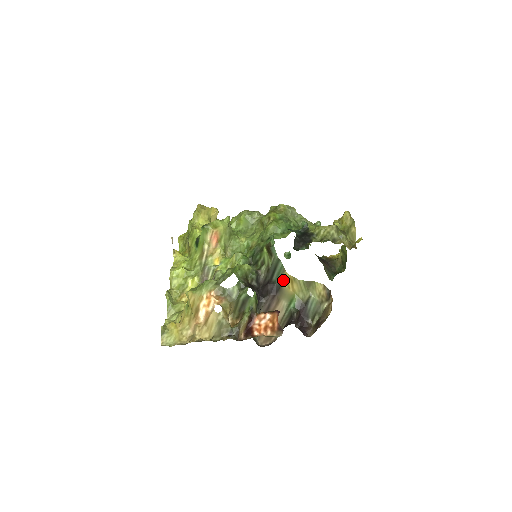
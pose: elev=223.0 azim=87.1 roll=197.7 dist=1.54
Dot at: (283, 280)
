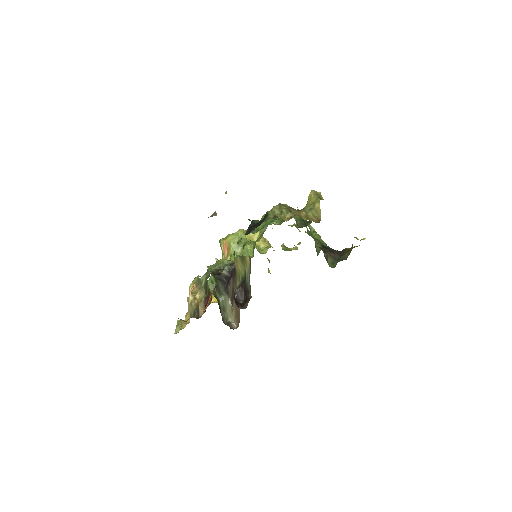
Dot at: (235, 263)
